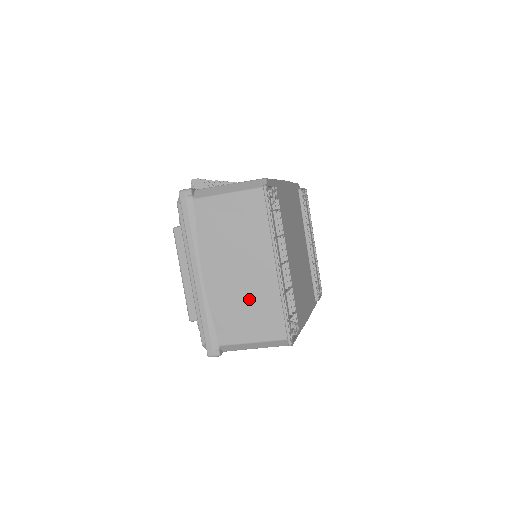
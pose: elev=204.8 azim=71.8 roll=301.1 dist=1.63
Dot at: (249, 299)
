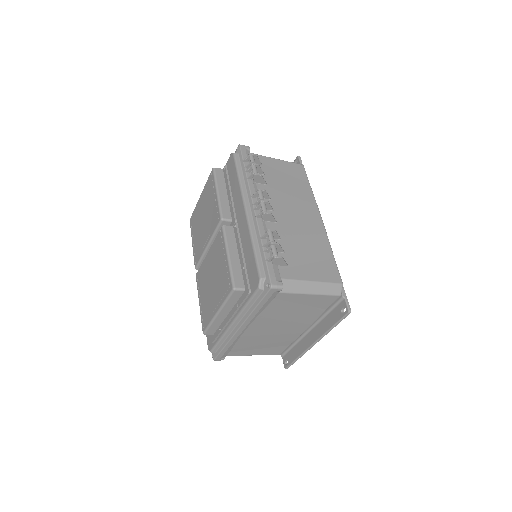
Dot at: (271, 341)
